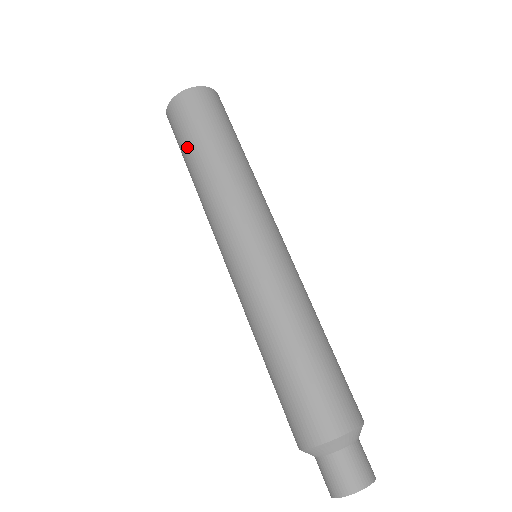
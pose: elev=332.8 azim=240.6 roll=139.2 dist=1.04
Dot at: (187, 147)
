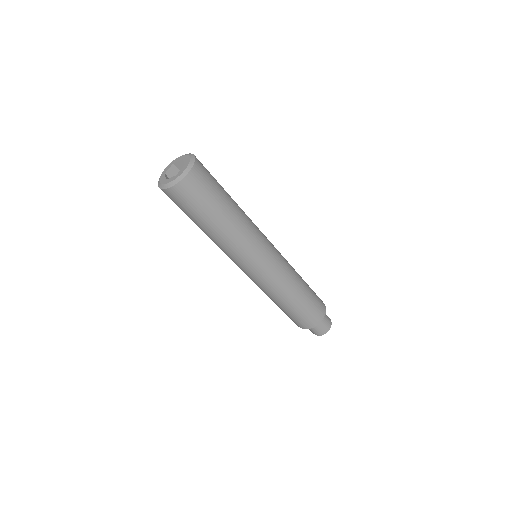
Dot at: (195, 219)
